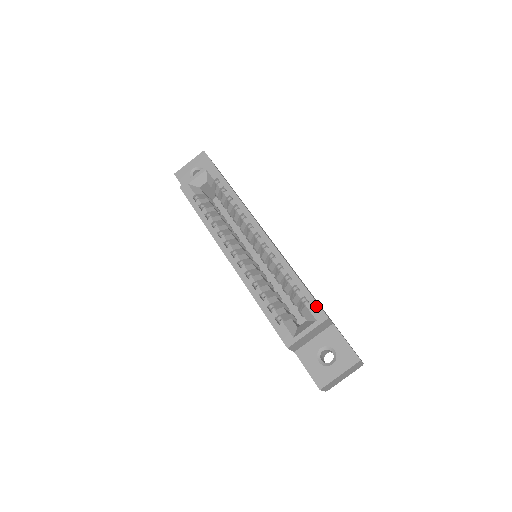
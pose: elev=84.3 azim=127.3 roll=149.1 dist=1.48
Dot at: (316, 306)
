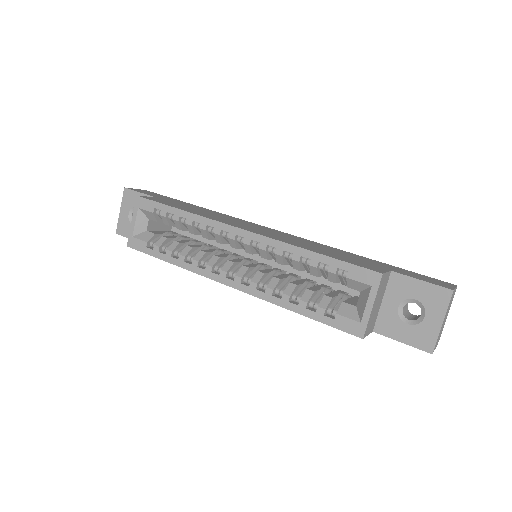
Dot at: (359, 270)
